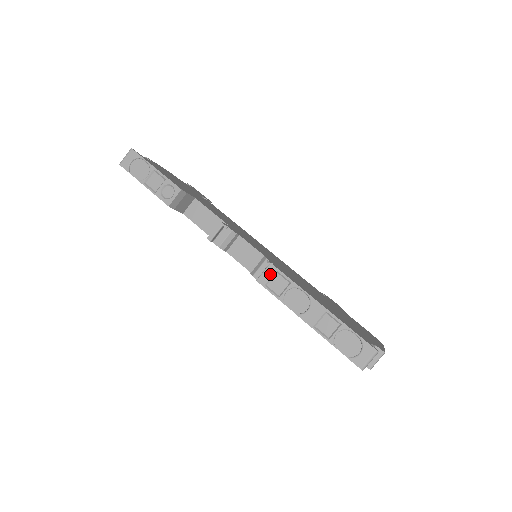
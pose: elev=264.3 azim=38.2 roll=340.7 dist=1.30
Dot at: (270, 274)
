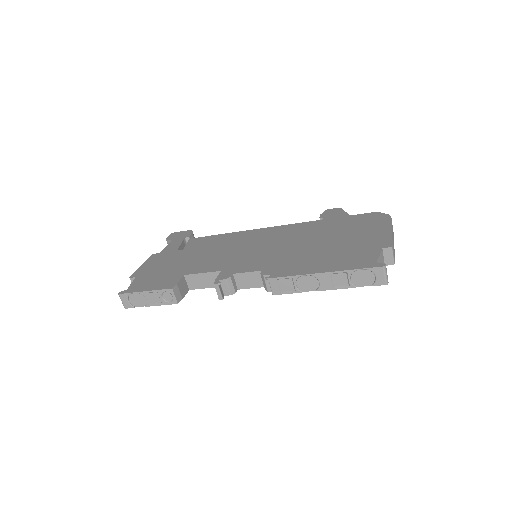
Dot at: (275, 285)
